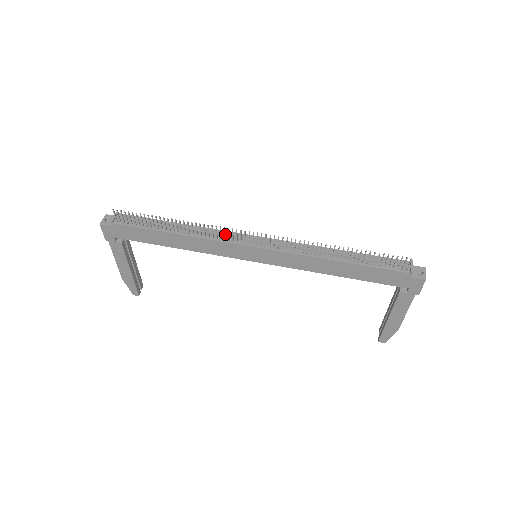
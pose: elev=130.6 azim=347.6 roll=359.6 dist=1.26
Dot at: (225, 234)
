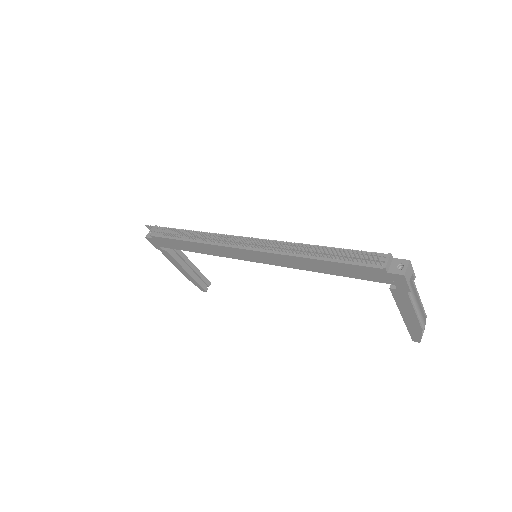
Dot at: (223, 238)
